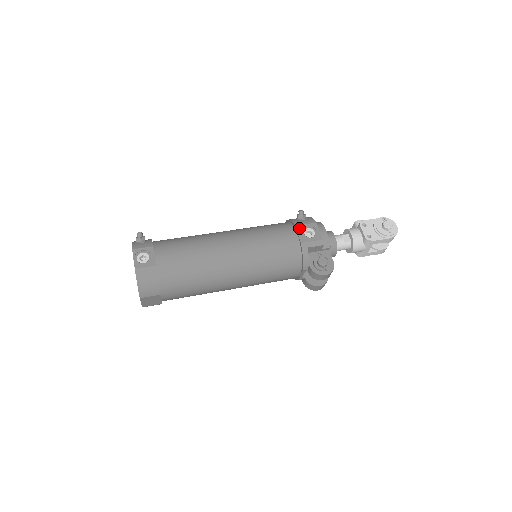
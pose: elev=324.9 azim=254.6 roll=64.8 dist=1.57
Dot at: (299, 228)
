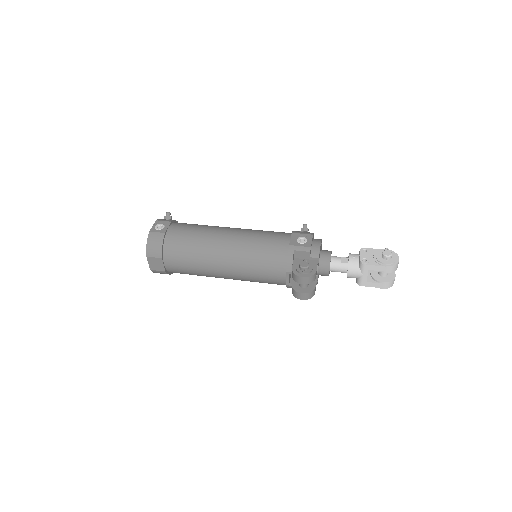
Dot at: (294, 235)
